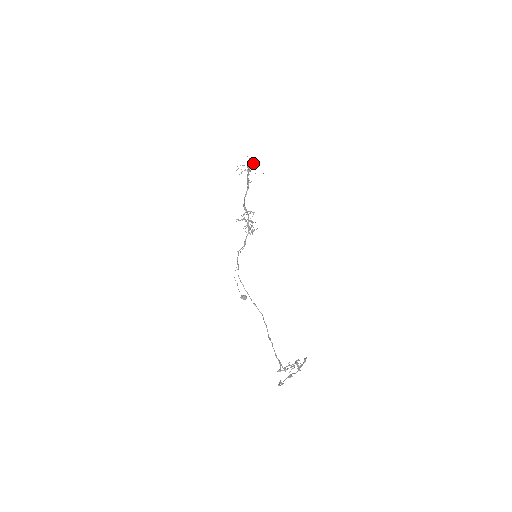
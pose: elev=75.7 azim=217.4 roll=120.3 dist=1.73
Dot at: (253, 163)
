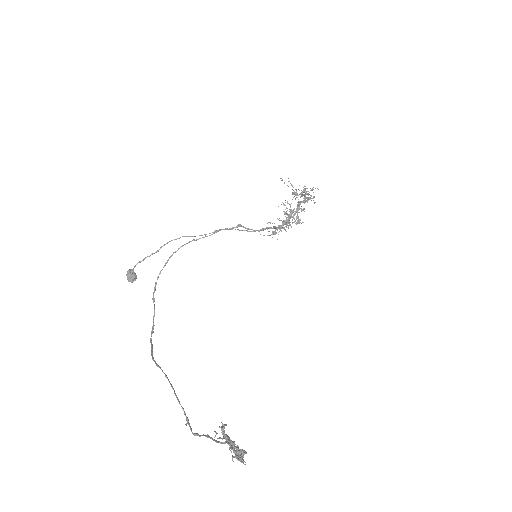
Dot at: (297, 197)
